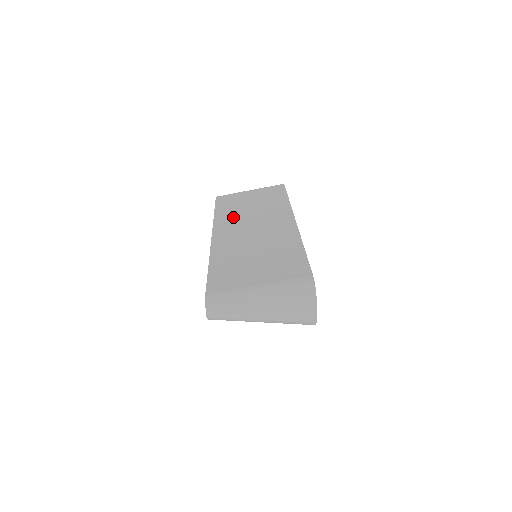
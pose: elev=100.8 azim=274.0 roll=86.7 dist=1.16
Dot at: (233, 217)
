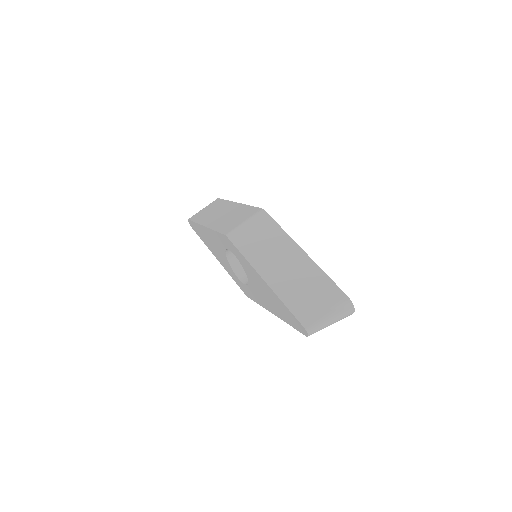
Dot at: (261, 257)
